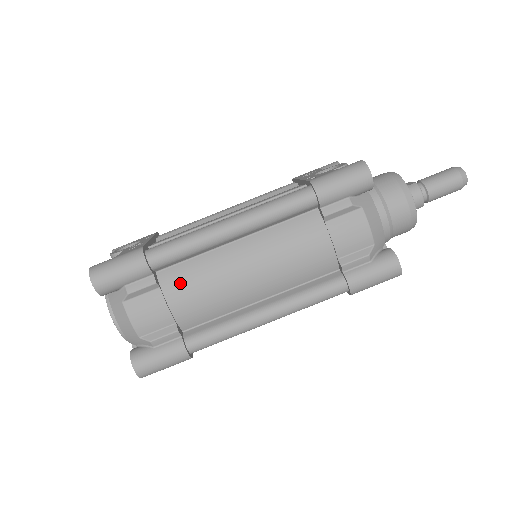
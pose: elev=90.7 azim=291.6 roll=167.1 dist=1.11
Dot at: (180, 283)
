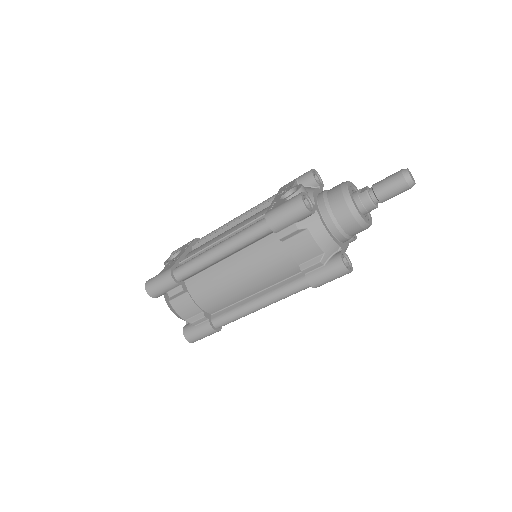
Dot at: (199, 288)
